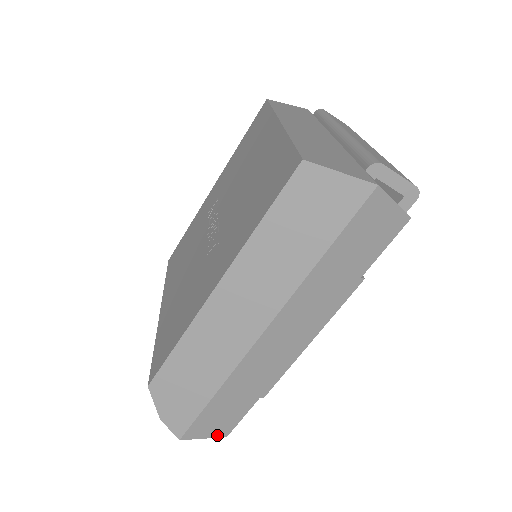
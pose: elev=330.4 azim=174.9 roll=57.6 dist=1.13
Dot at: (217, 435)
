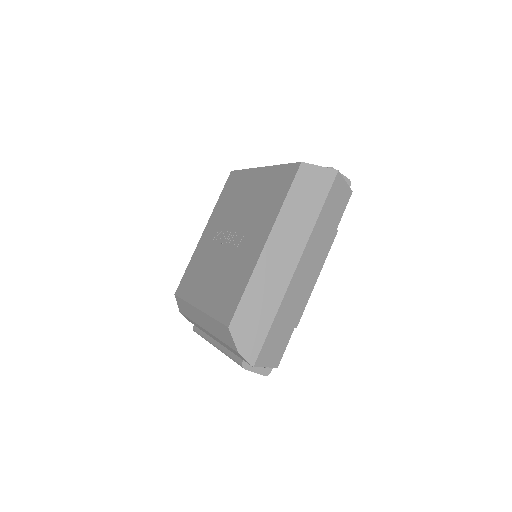
Dot at: (273, 365)
